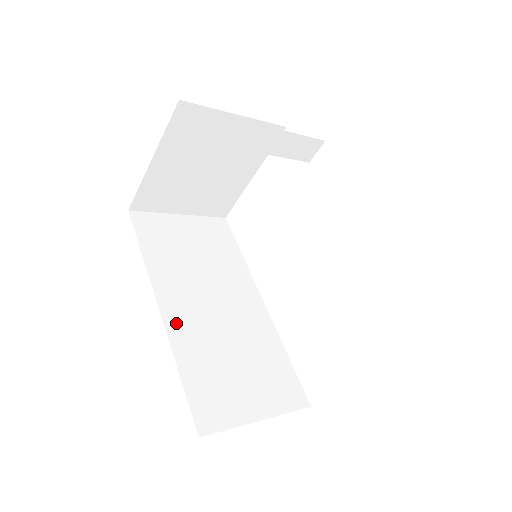
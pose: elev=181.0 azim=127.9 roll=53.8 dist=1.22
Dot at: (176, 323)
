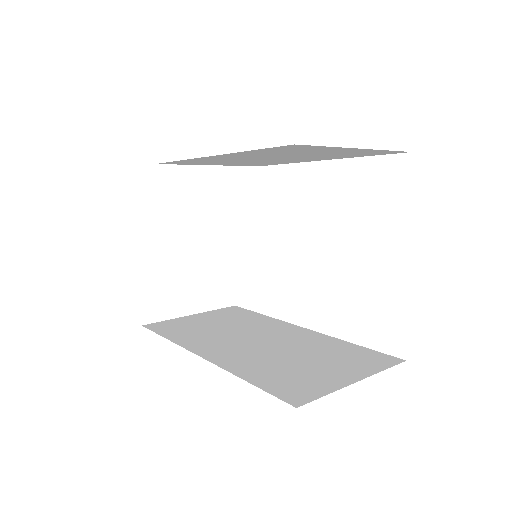
Dot at: (223, 359)
